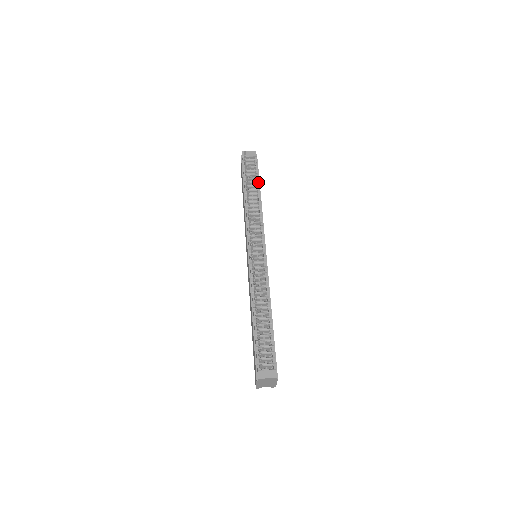
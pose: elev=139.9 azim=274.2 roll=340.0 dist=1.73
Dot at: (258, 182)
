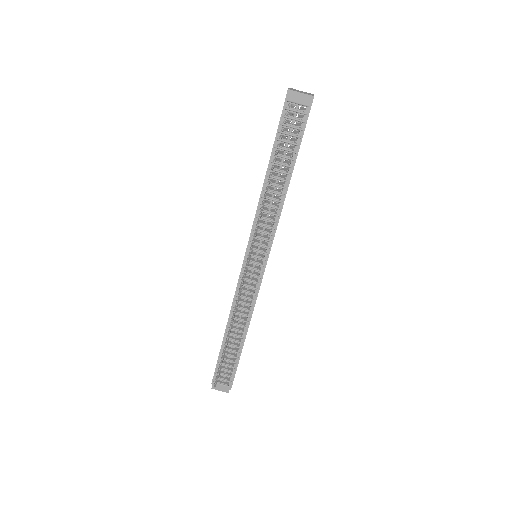
Dot at: (293, 161)
